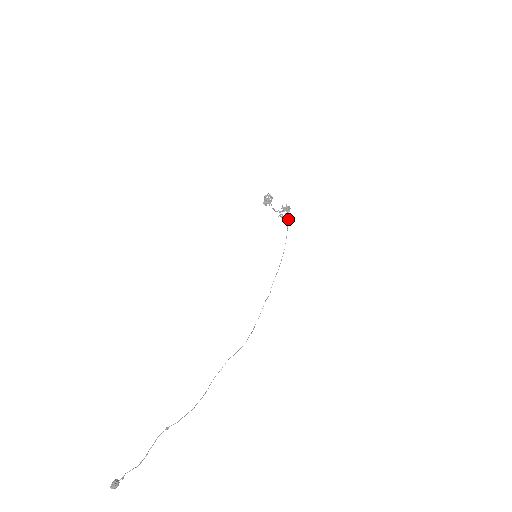
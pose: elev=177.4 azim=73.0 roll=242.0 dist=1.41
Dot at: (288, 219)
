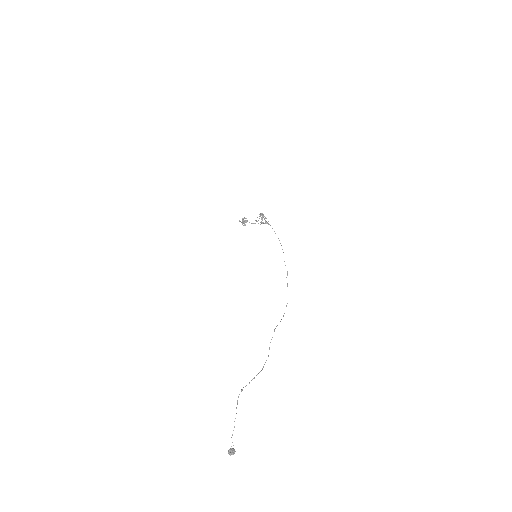
Dot at: occluded
